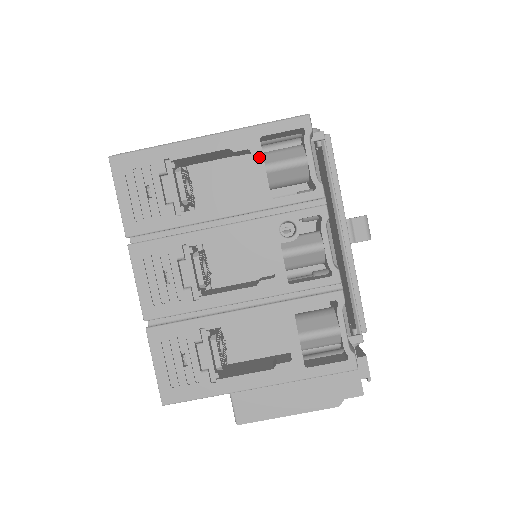
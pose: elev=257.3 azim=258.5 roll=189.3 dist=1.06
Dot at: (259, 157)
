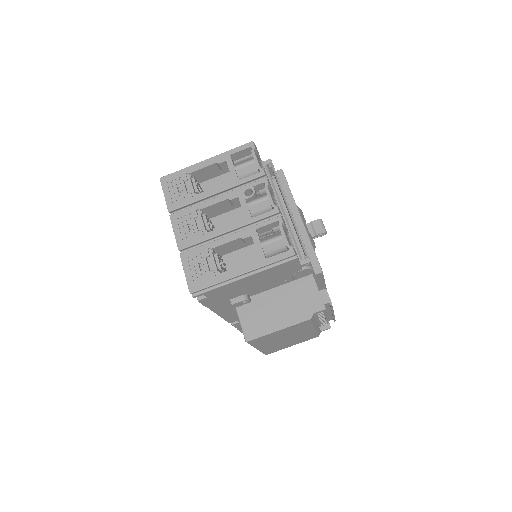
Dot at: (231, 163)
